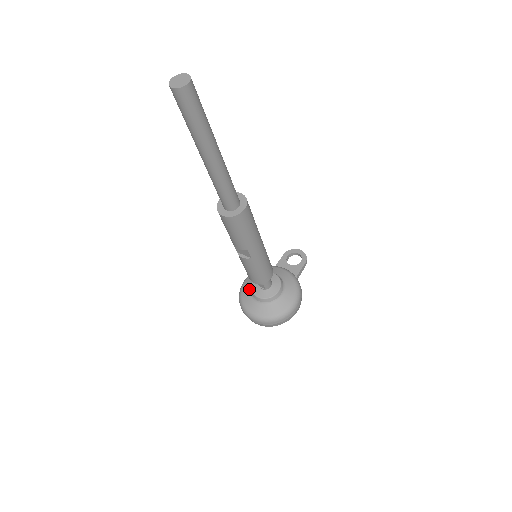
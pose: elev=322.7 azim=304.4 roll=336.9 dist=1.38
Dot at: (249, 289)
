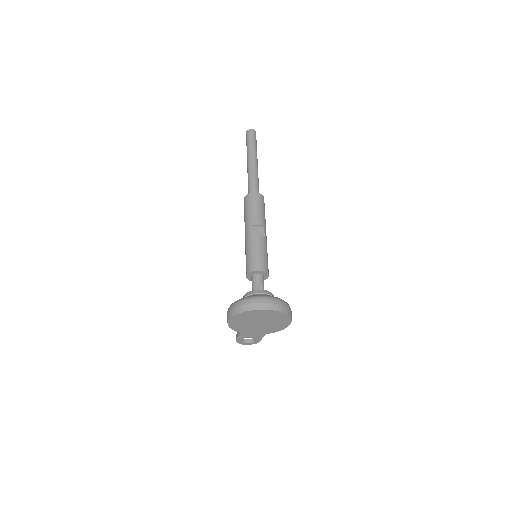
Dot at: occluded
